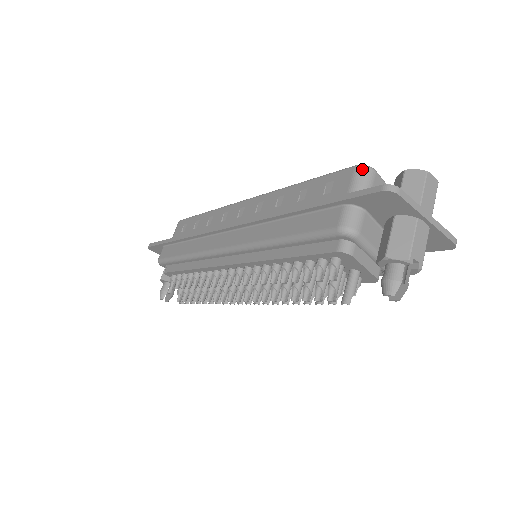
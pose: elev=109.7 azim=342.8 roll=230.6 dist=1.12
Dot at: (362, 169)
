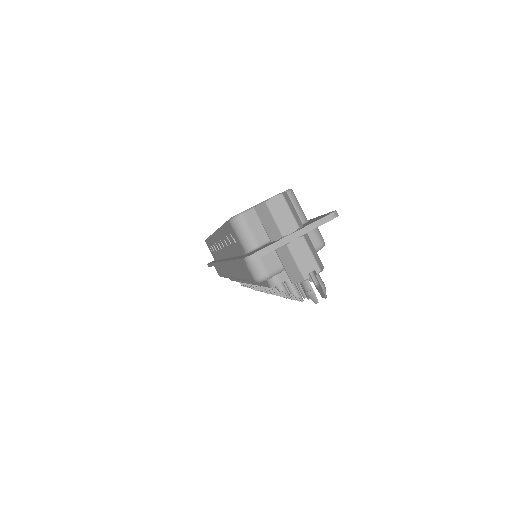
Dot at: (234, 223)
